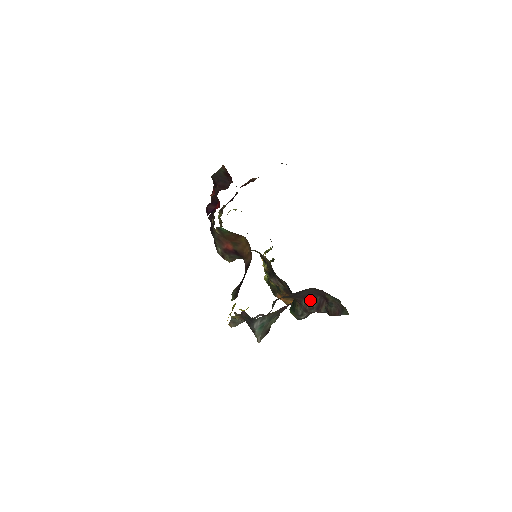
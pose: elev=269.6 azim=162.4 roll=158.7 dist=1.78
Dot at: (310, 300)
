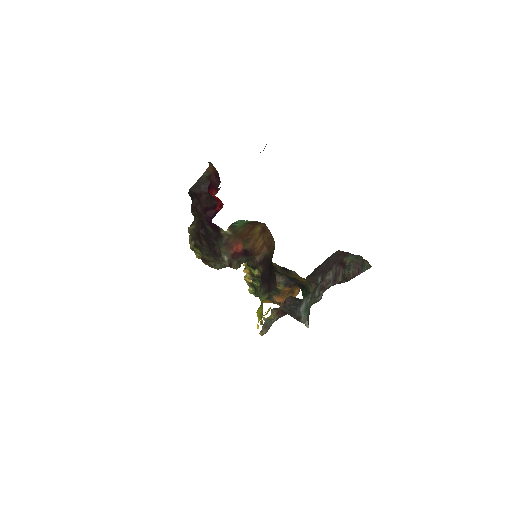
Dot at: (325, 274)
